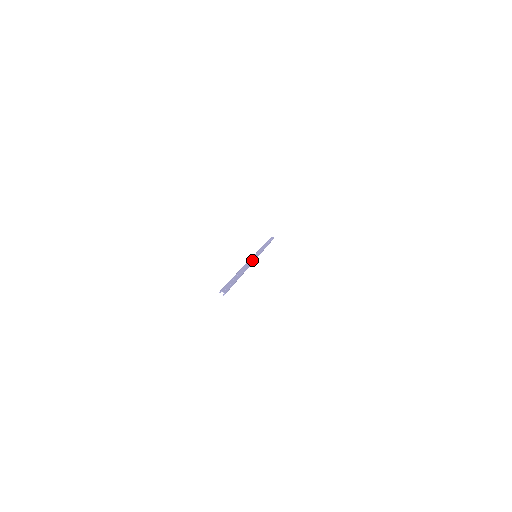
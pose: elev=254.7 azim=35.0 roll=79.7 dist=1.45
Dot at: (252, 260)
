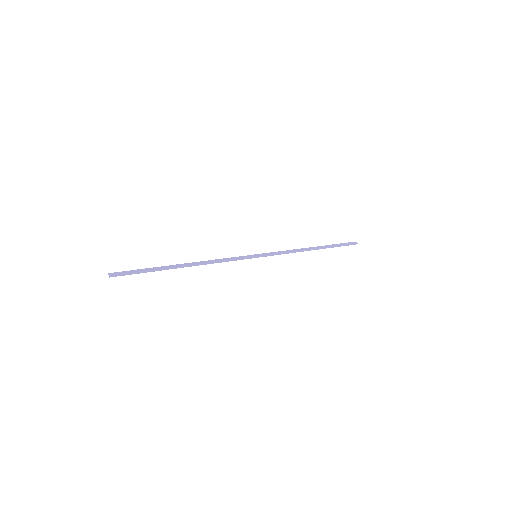
Dot at: (233, 258)
